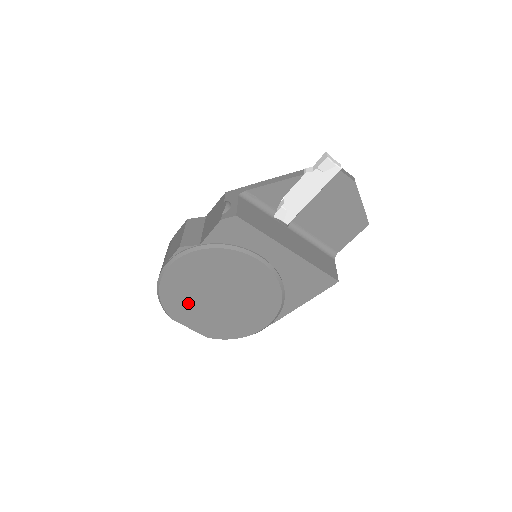
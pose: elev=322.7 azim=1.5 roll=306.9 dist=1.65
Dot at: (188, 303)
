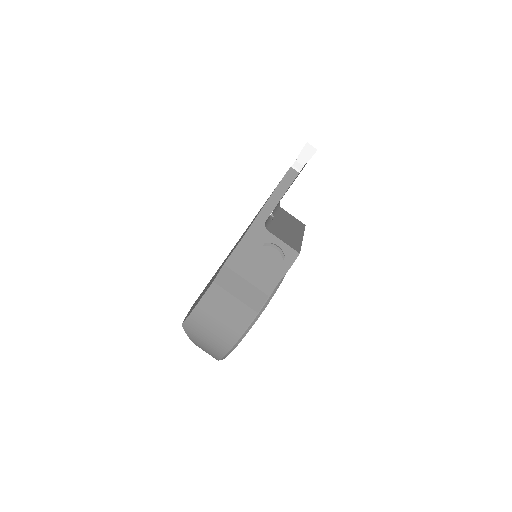
Dot at: occluded
